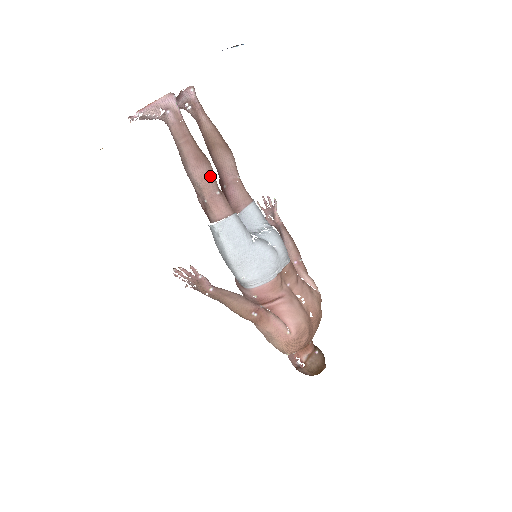
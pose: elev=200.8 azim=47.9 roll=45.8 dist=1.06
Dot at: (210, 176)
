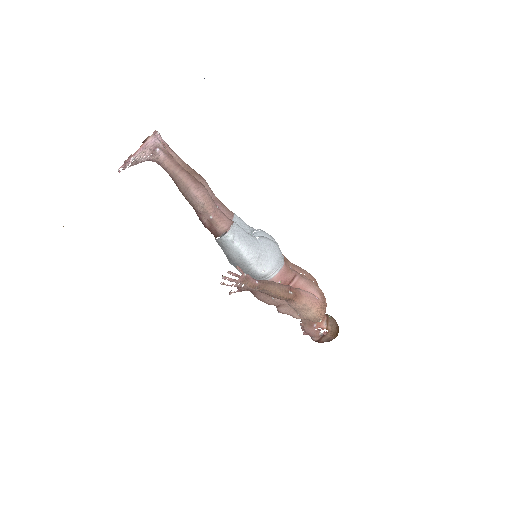
Dot at: (208, 194)
